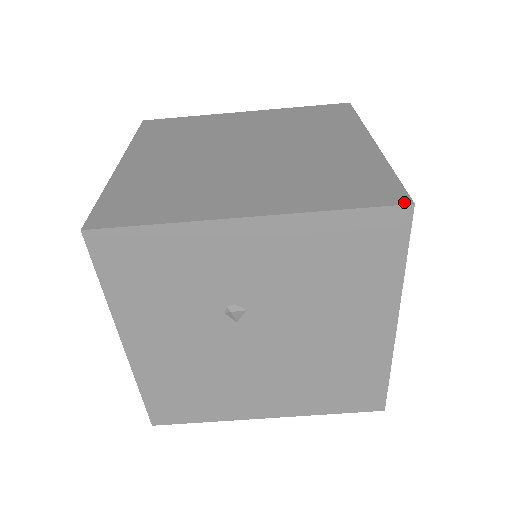
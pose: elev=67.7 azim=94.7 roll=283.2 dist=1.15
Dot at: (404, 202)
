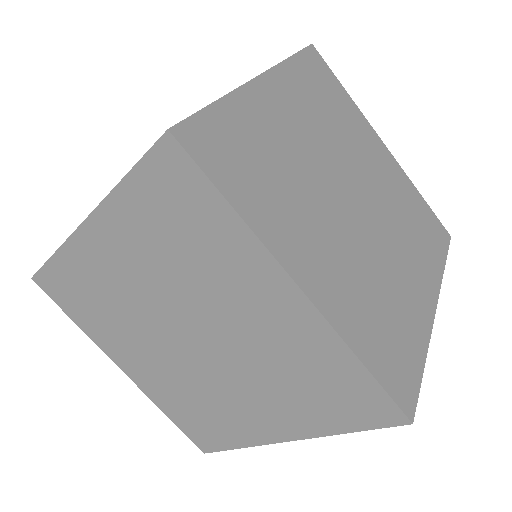
Dot at: (401, 423)
